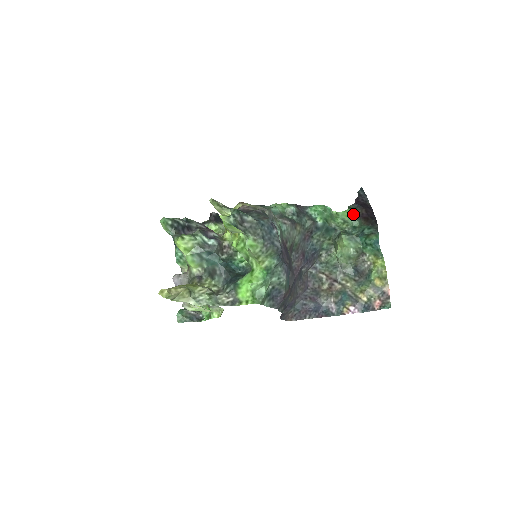
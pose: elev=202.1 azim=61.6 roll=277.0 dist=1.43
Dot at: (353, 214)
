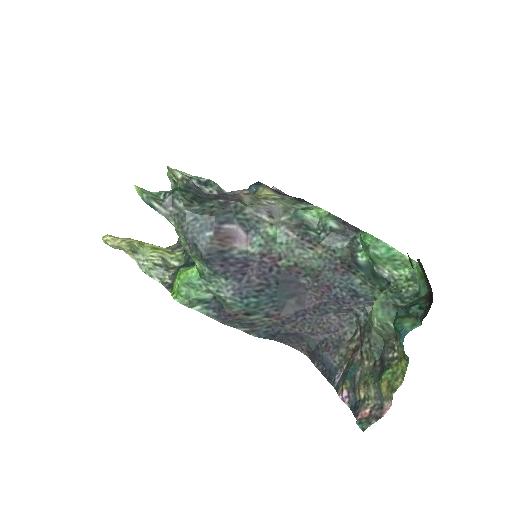
Dot at: (423, 274)
